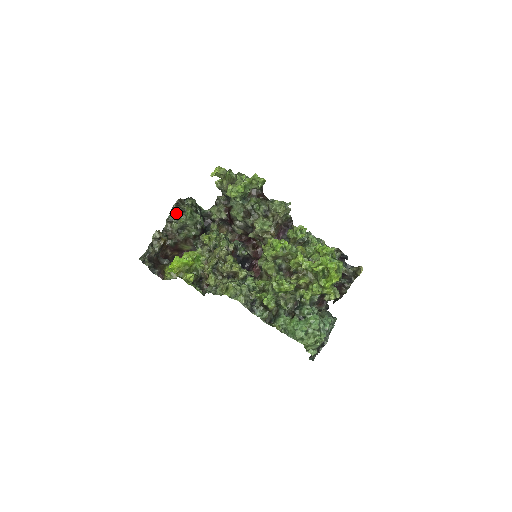
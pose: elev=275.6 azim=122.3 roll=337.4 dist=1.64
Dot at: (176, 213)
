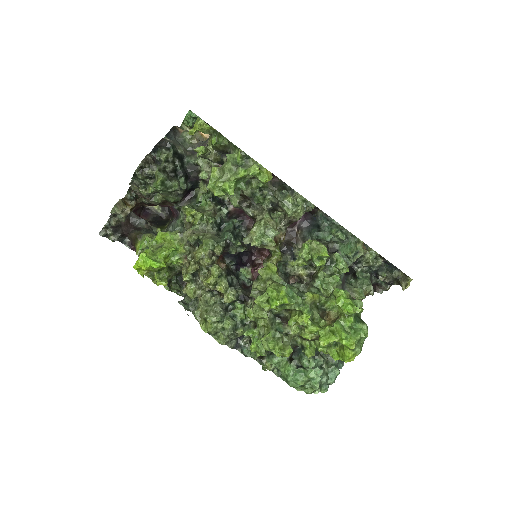
Dot at: (141, 179)
